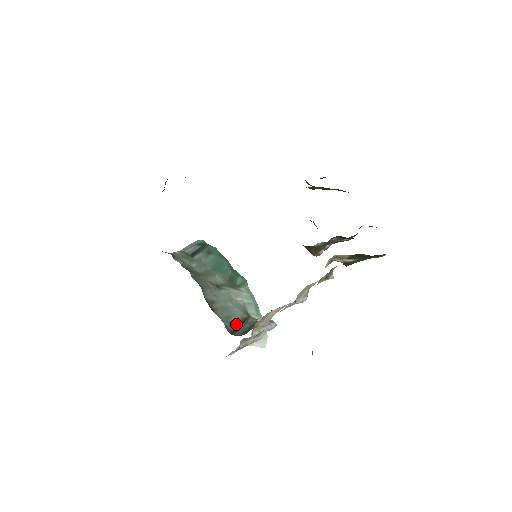
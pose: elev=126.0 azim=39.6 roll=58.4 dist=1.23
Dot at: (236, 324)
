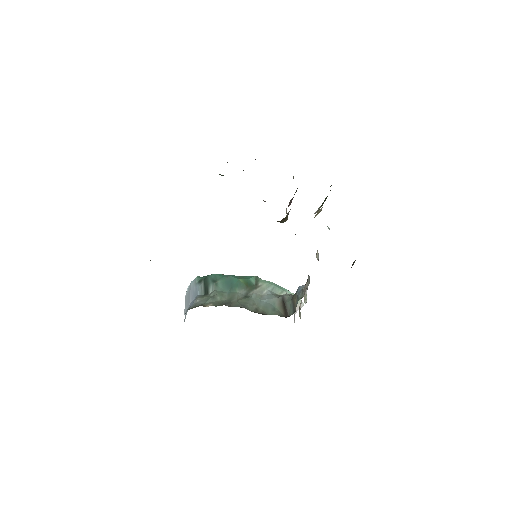
Dot at: (282, 309)
